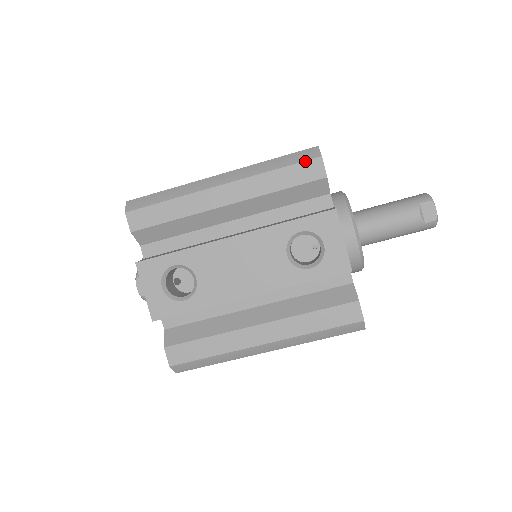
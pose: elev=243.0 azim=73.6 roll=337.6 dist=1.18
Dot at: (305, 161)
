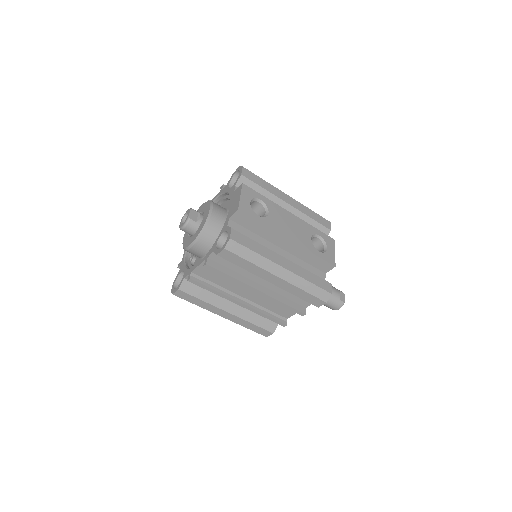
Dot at: (324, 218)
